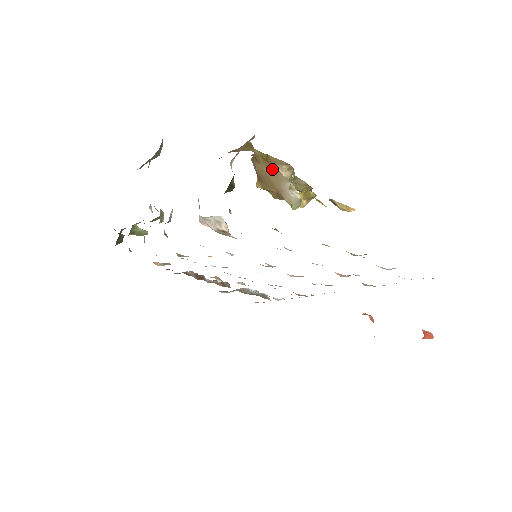
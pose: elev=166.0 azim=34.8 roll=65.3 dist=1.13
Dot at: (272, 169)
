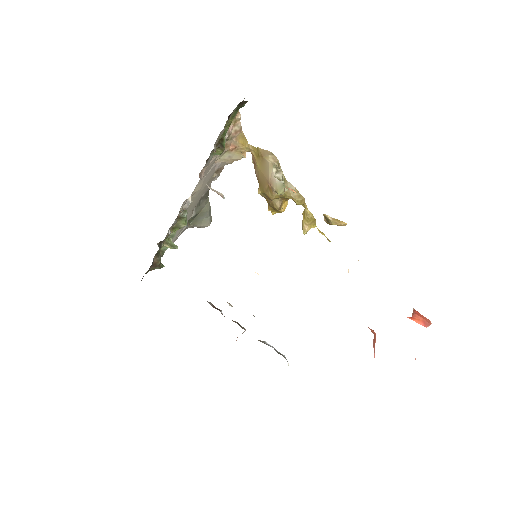
Dot at: (263, 162)
